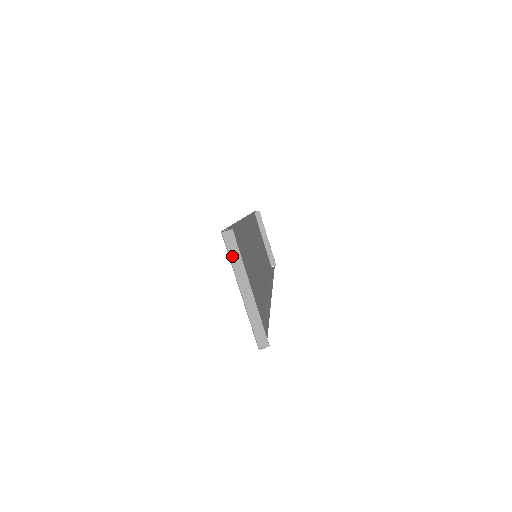
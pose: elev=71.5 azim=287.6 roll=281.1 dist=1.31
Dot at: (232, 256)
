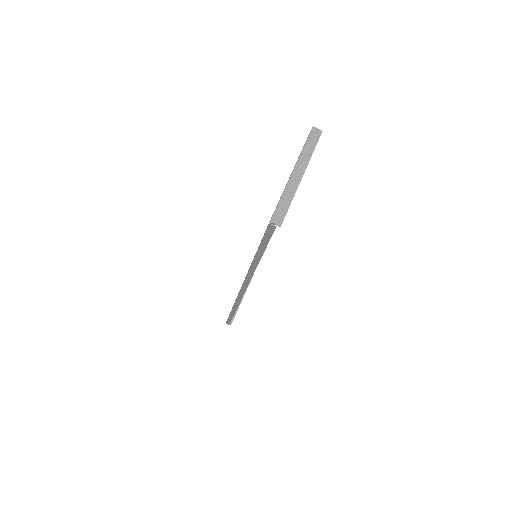
Dot at: (307, 146)
